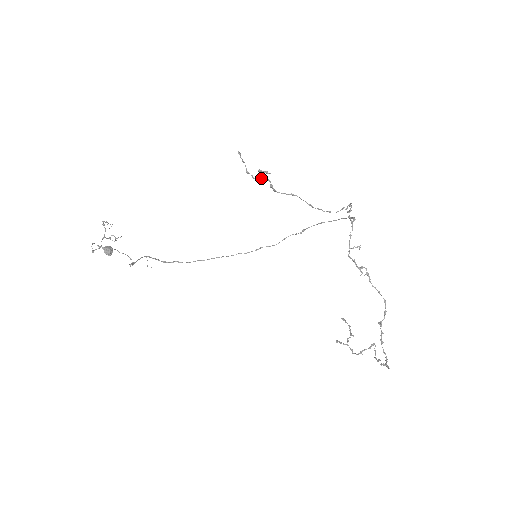
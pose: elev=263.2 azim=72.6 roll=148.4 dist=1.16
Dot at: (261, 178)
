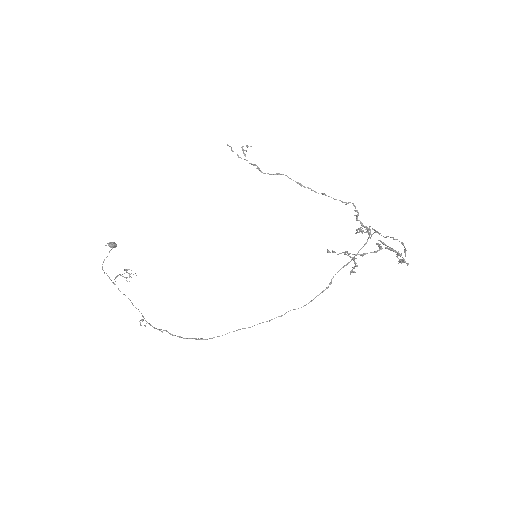
Dot at: occluded
